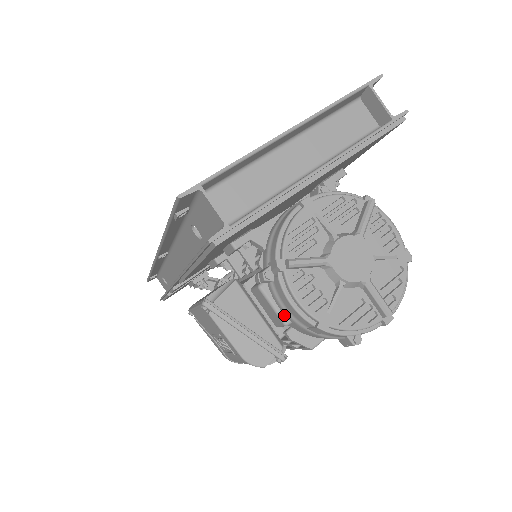
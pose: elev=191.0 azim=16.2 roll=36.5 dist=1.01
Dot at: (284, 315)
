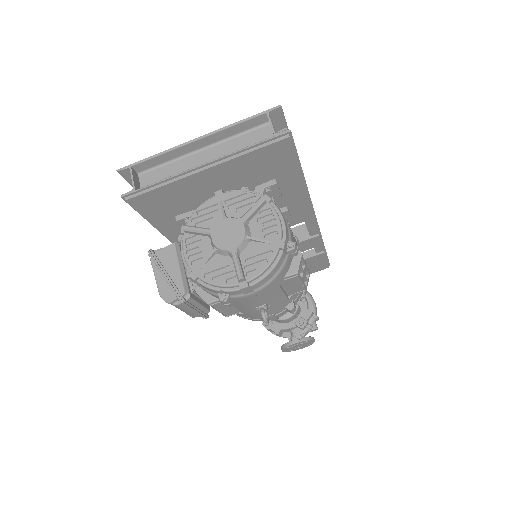
Dot at: occluded
